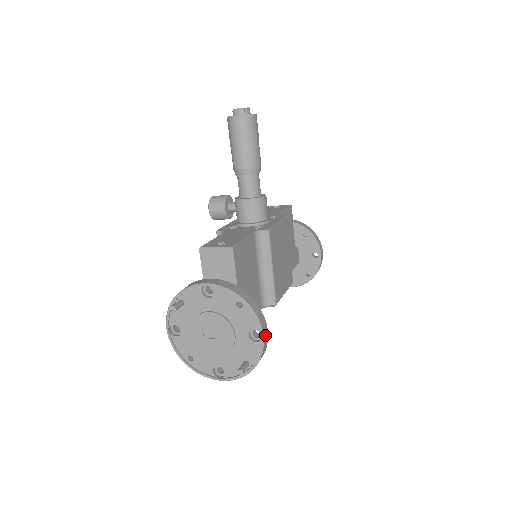
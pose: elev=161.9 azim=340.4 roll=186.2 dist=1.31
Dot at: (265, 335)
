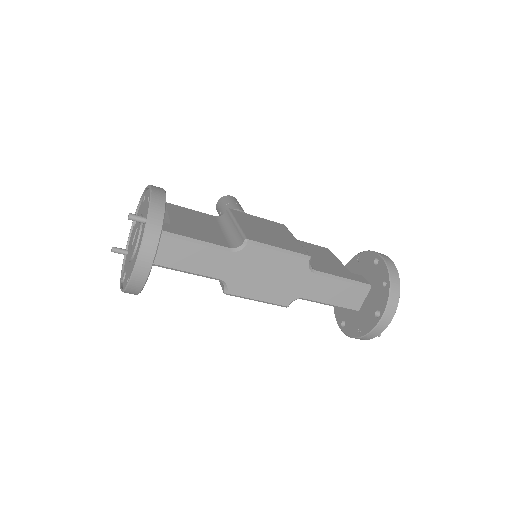
Dot at: (157, 190)
